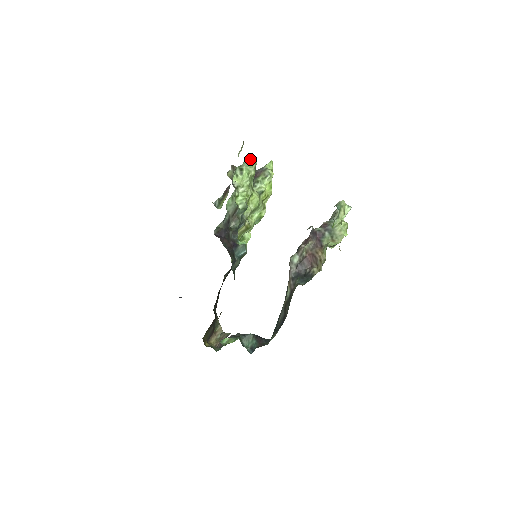
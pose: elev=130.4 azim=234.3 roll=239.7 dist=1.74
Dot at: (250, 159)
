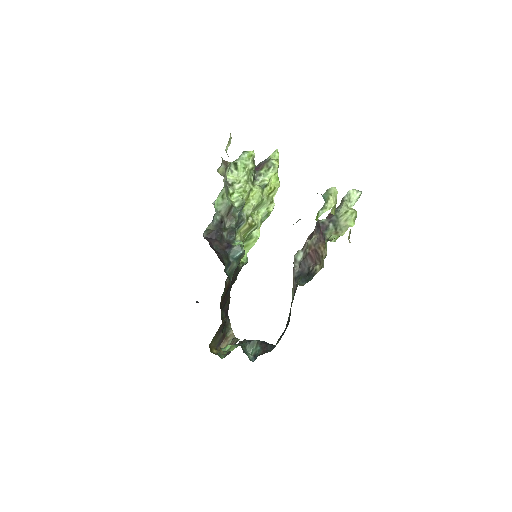
Dot at: (246, 152)
